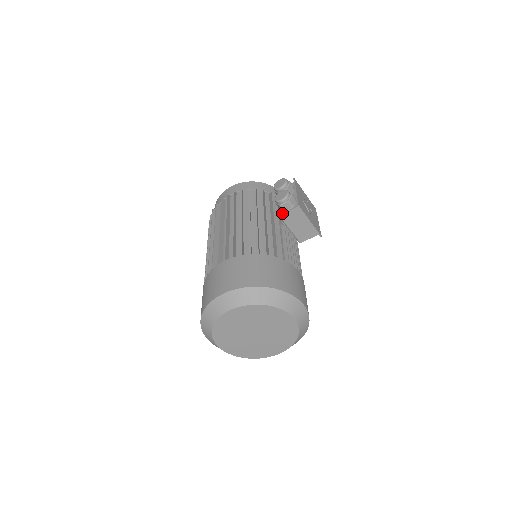
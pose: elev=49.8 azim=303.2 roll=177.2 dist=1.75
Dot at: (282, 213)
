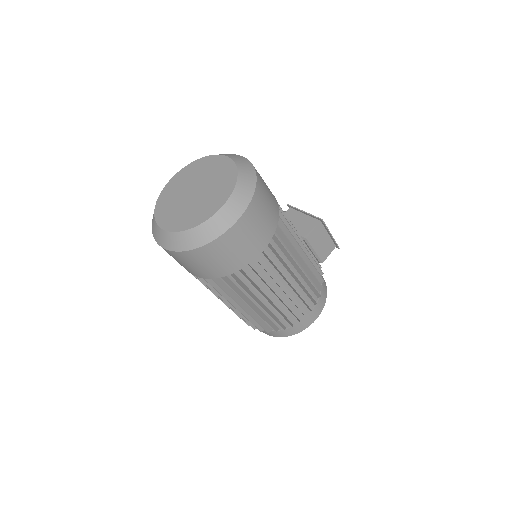
Dot at: occluded
